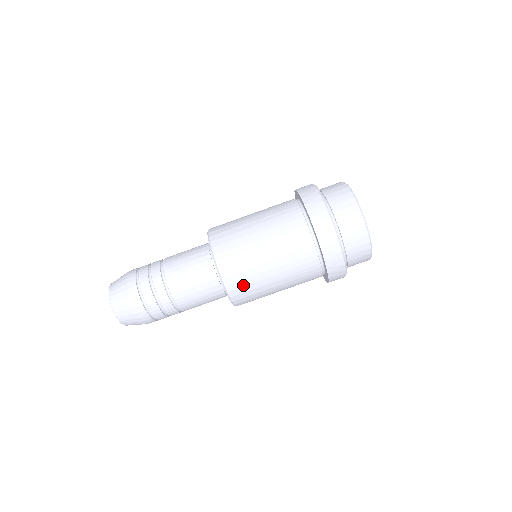
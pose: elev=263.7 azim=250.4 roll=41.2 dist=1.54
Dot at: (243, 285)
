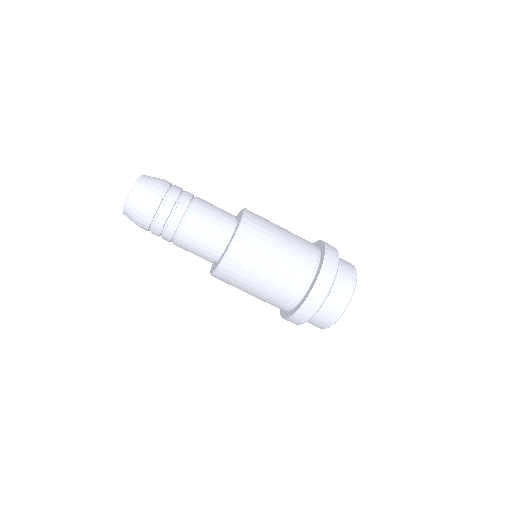
Dot at: (244, 254)
